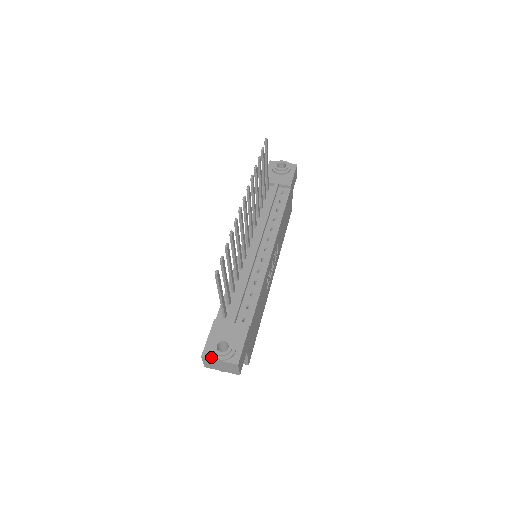
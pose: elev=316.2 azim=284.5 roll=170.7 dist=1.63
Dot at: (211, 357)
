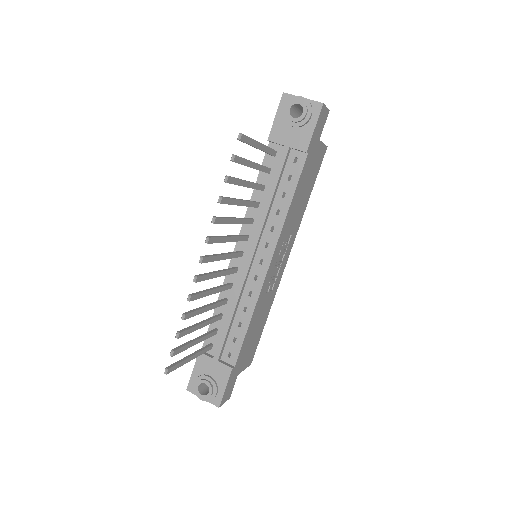
Dot at: (195, 393)
